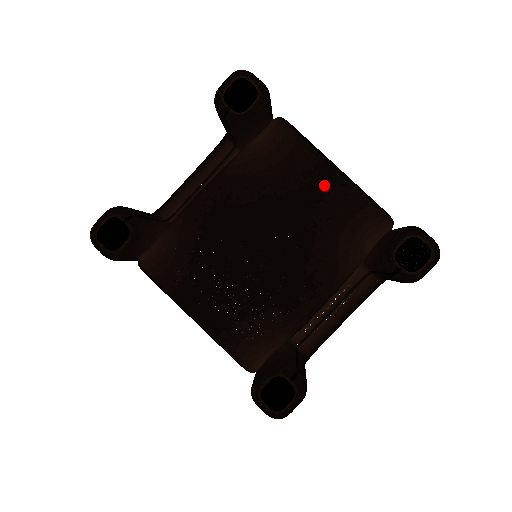
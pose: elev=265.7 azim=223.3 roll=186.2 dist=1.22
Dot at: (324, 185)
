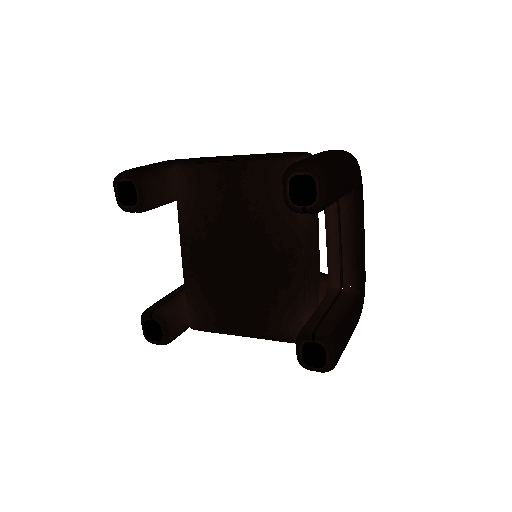
Dot at: (235, 181)
